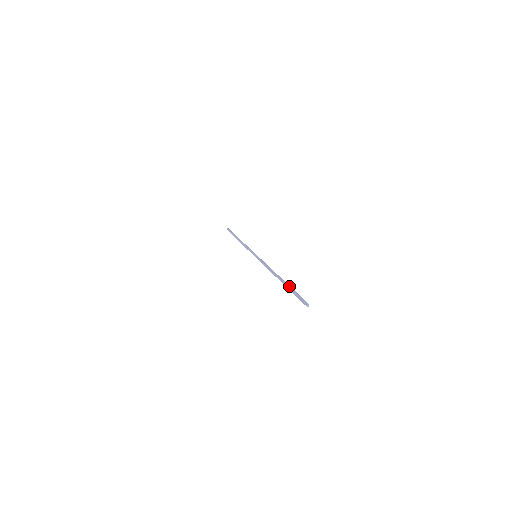
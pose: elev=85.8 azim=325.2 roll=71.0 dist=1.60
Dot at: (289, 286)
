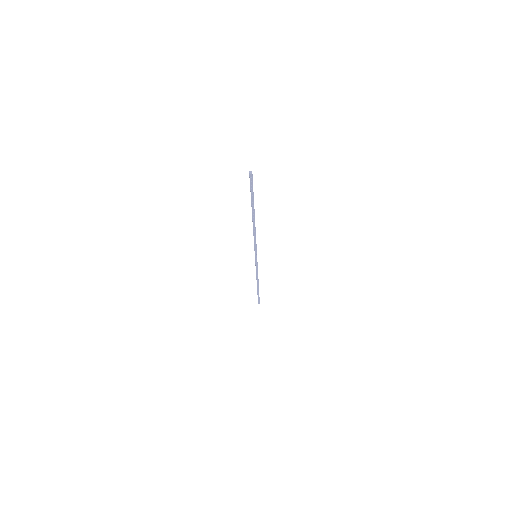
Dot at: occluded
